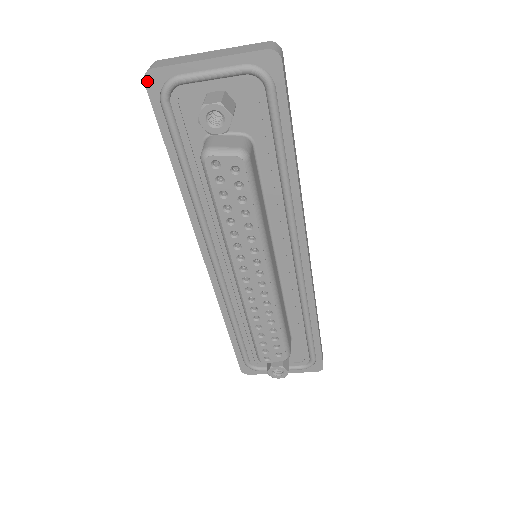
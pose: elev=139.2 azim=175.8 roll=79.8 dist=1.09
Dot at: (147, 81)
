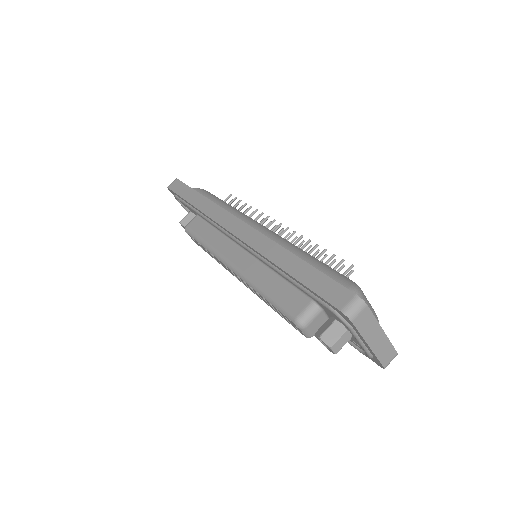
Dot at: (342, 313)
